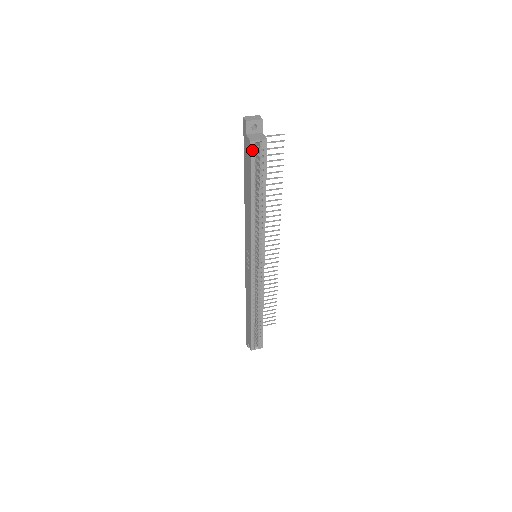
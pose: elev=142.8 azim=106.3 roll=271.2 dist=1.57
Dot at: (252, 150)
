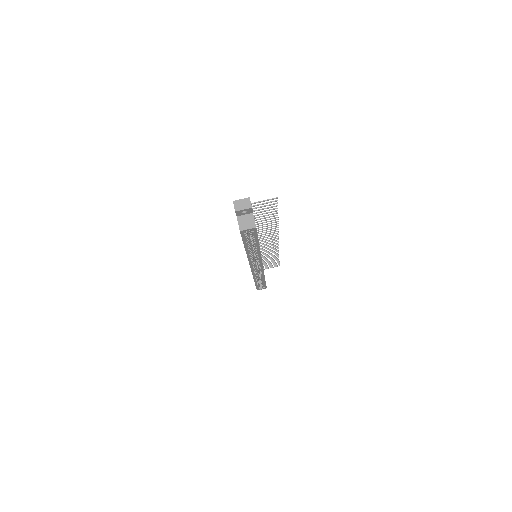
Dot at: (242, 233)
